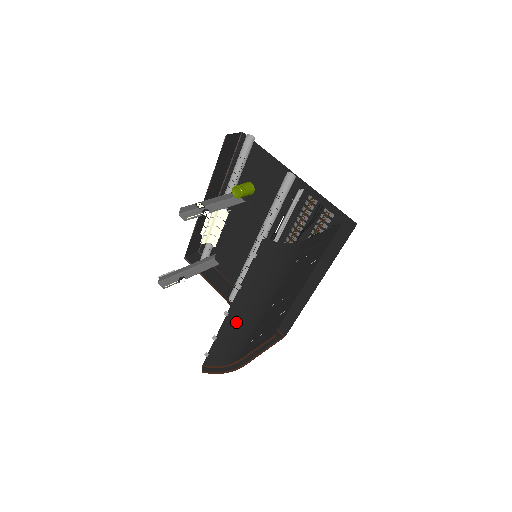
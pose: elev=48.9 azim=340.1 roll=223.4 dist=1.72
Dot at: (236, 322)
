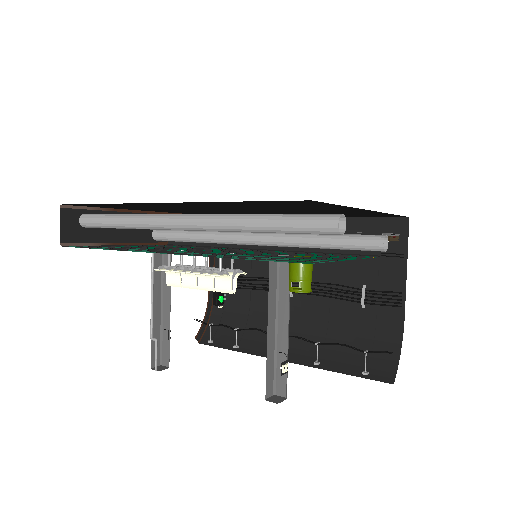
Dot at: occluded
